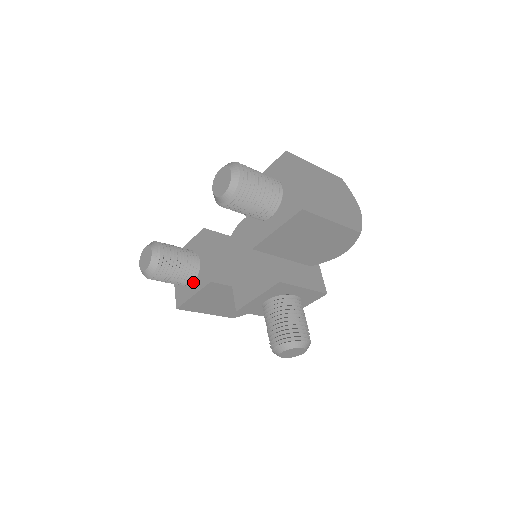
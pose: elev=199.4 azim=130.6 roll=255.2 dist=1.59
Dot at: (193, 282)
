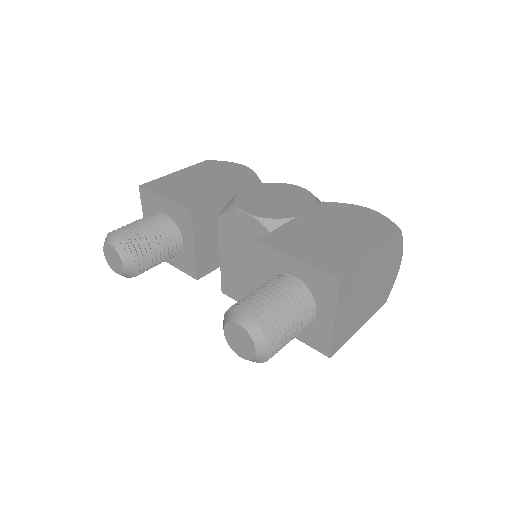
Dot at: occluded
